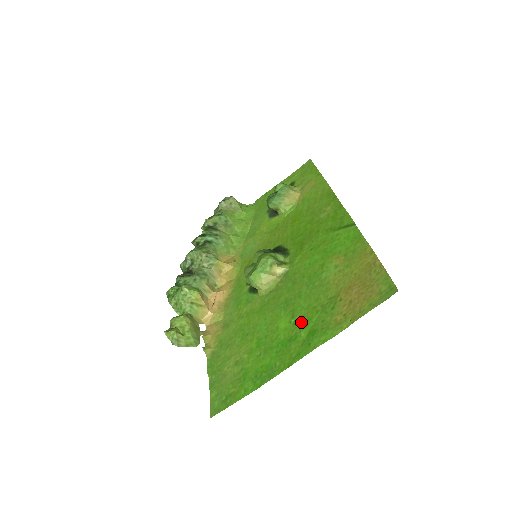
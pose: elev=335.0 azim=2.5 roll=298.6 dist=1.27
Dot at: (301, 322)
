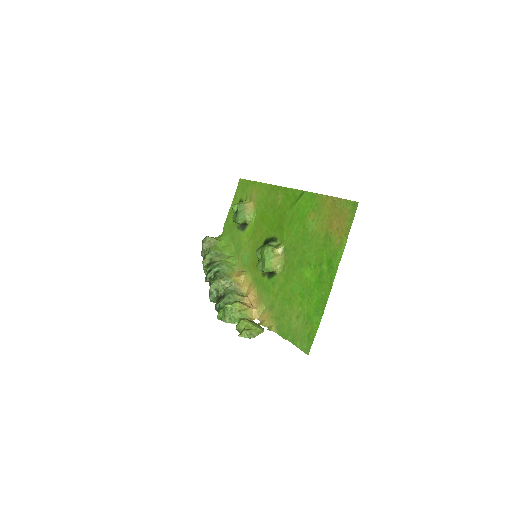
Dot at: (318, 263)
